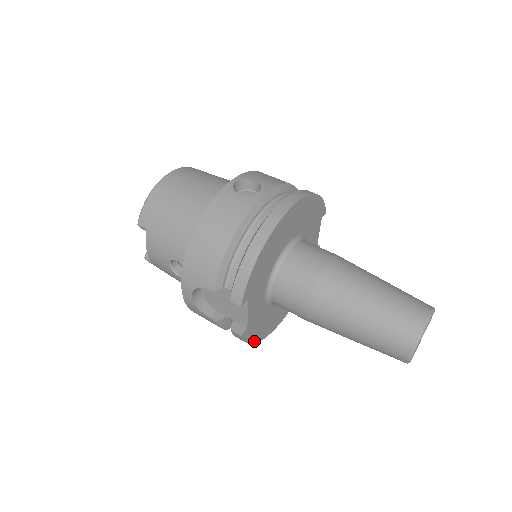
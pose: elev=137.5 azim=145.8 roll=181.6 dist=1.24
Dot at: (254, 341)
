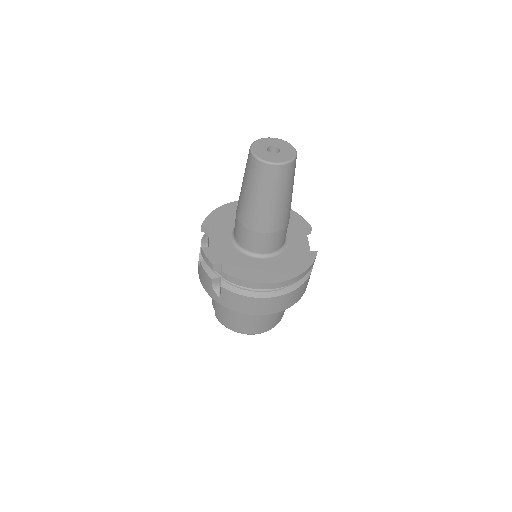
Dot at: (222, 272)
